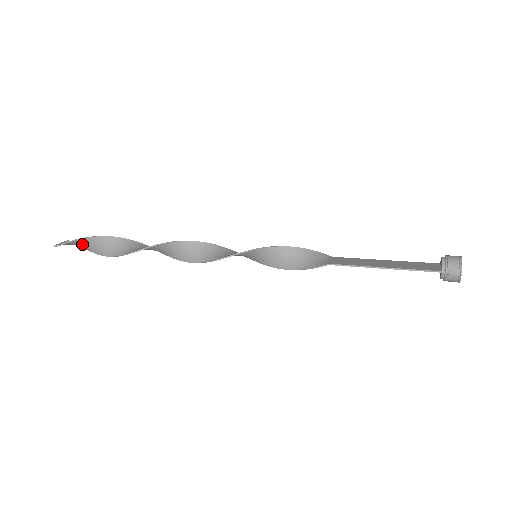
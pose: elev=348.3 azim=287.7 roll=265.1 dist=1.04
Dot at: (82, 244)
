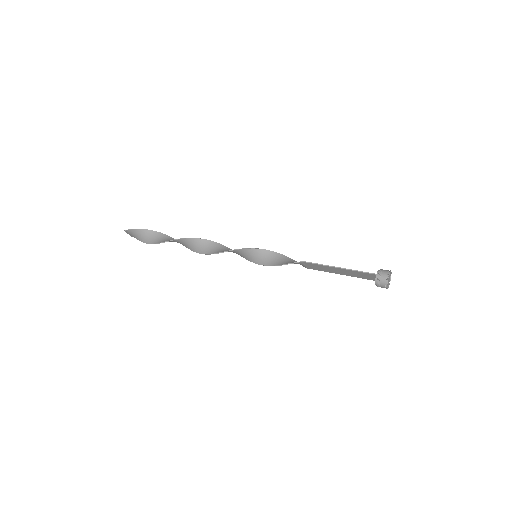
Dot at: (142, 234)
